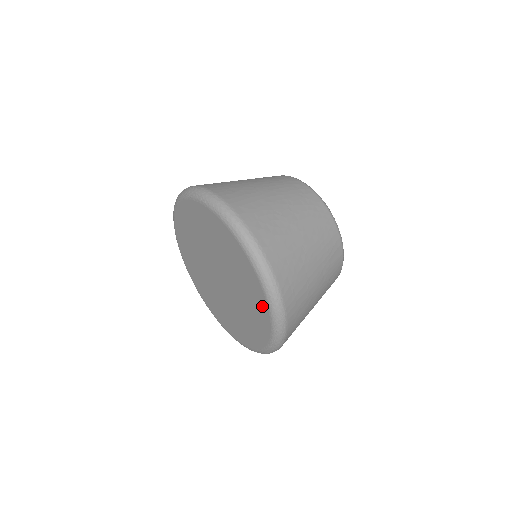
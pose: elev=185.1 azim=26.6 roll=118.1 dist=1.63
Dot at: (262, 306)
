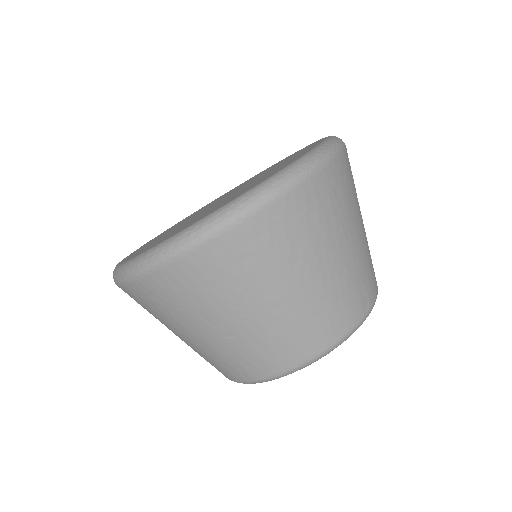
Dot at: occluded
